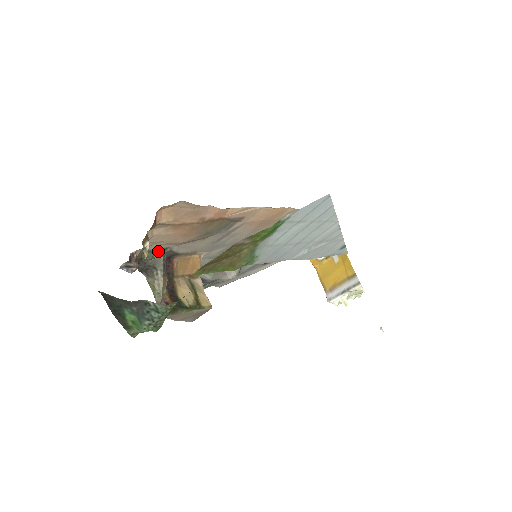
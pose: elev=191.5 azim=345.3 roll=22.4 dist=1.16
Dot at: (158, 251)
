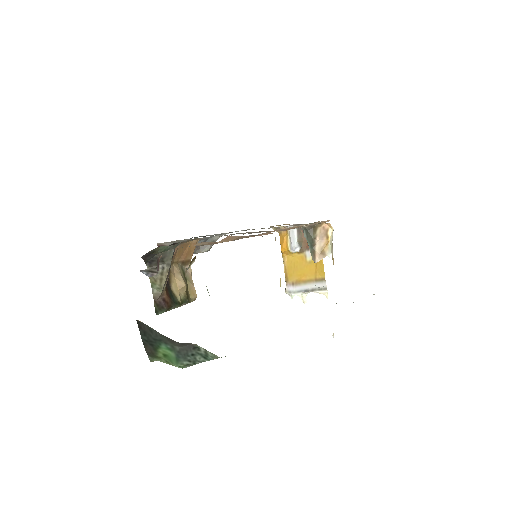
Dot at: (172, 245)
